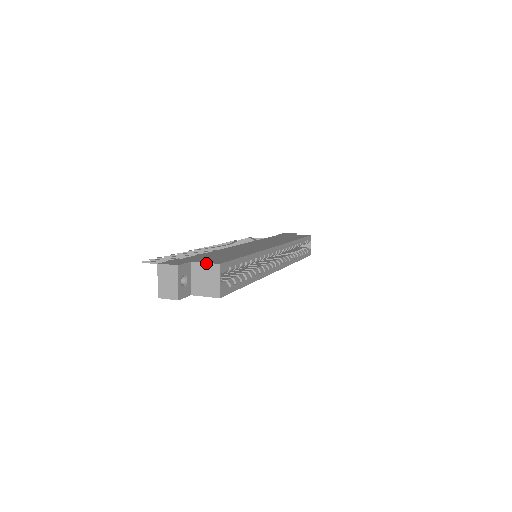
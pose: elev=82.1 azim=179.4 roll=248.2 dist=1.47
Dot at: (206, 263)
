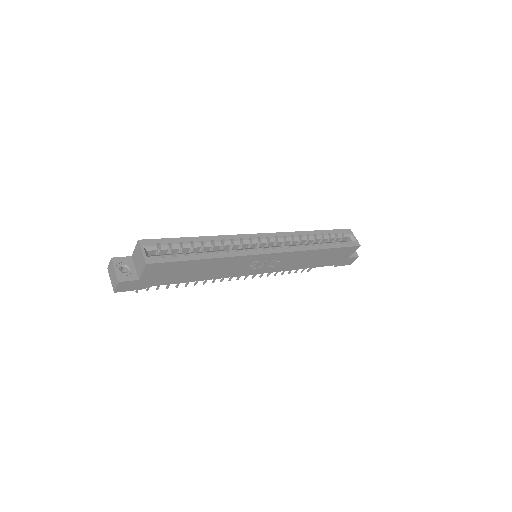
Dot at: (135, 248)
